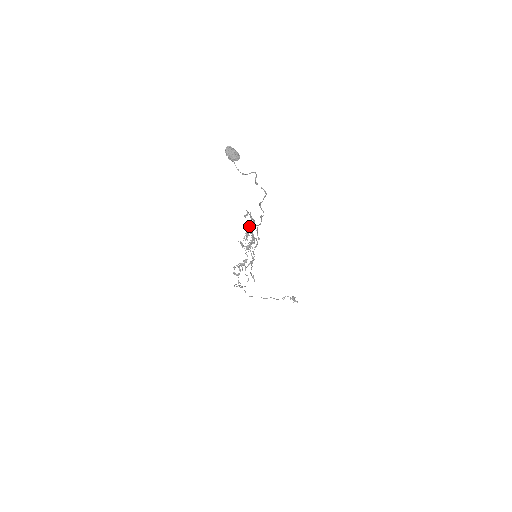
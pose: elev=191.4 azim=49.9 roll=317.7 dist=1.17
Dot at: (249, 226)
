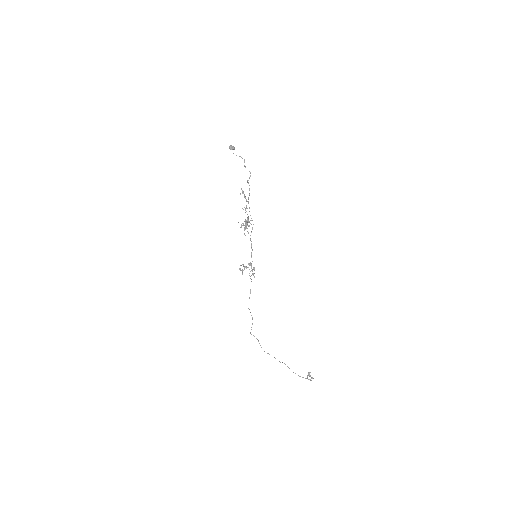
Dot at: occluded
